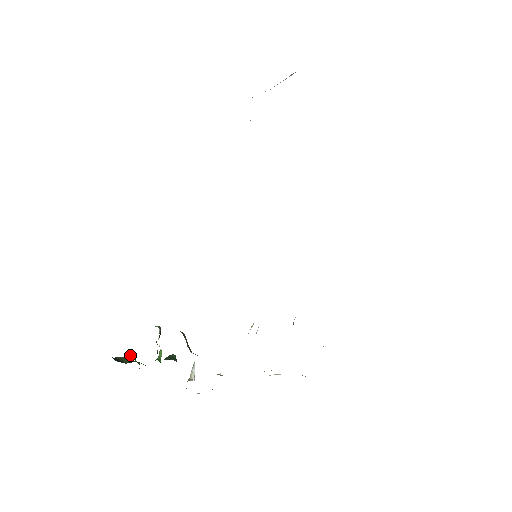
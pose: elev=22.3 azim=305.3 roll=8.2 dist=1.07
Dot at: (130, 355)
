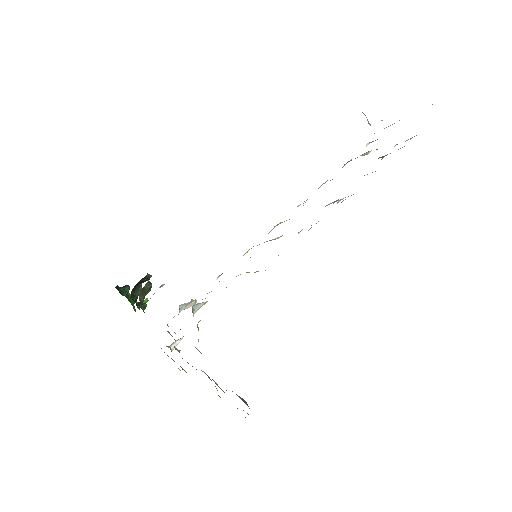
Dot at: (123, 288)
